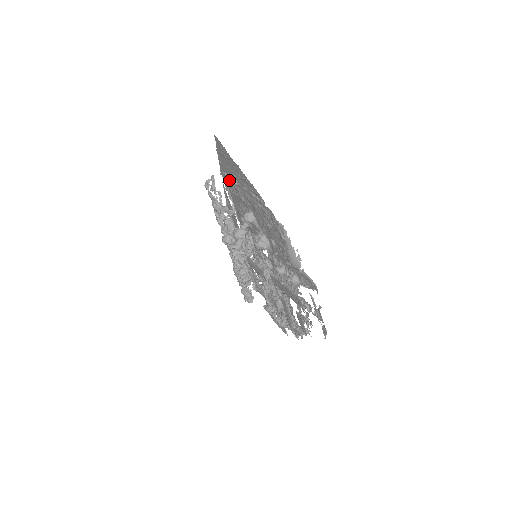
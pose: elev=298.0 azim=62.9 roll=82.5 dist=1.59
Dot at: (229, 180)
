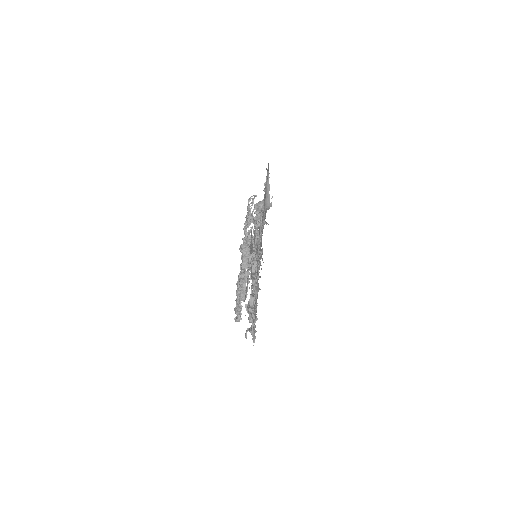
Dot at: occluded
